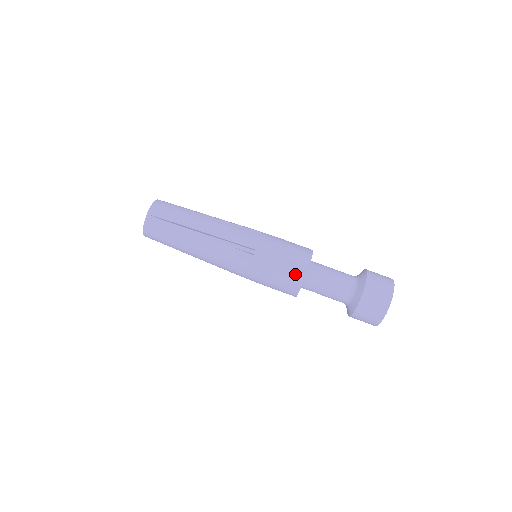
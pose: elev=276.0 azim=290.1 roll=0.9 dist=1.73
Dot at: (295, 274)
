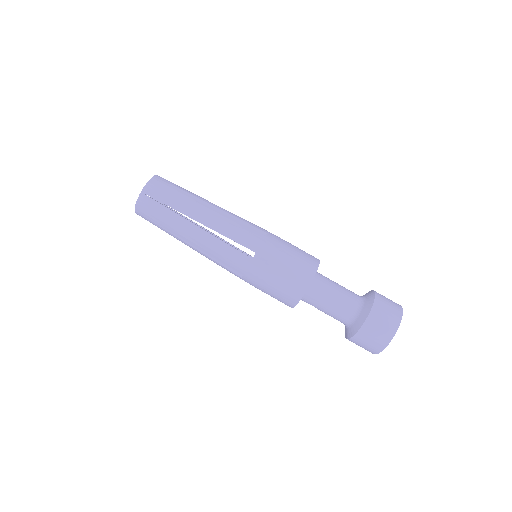
Dot at: (295, 287)
